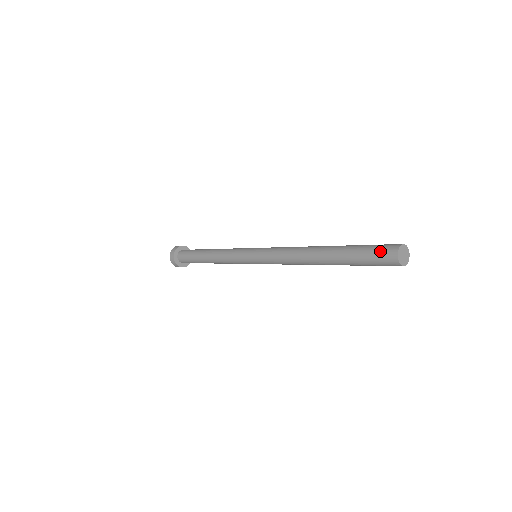
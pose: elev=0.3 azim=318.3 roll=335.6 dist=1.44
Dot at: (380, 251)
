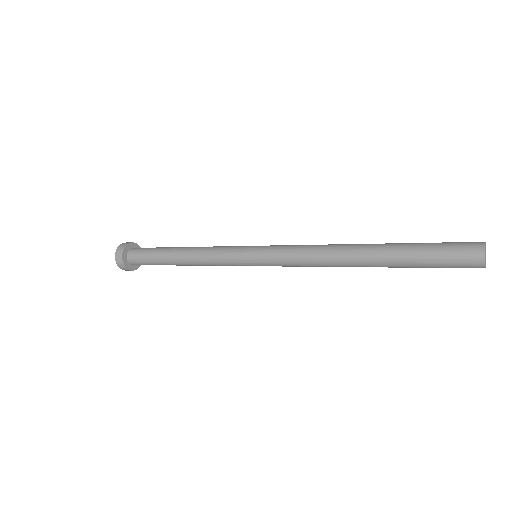
Dot at: (458, 251)
